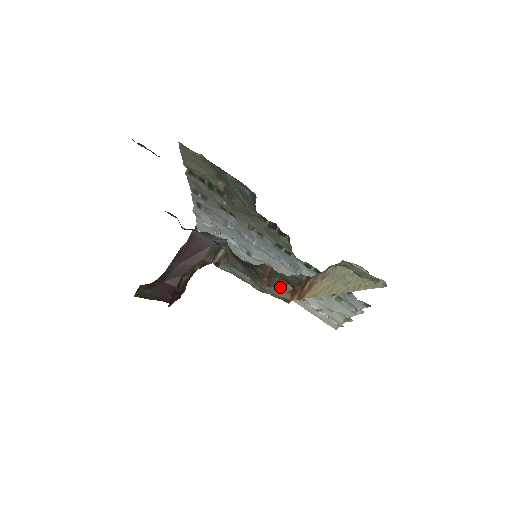
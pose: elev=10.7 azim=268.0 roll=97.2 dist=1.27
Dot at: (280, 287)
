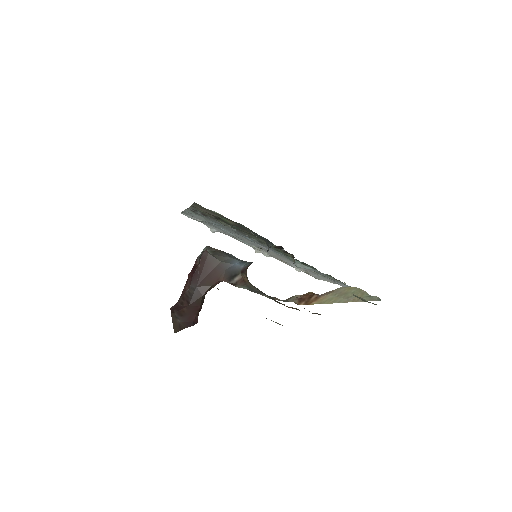
Dot at: (290, 298)
